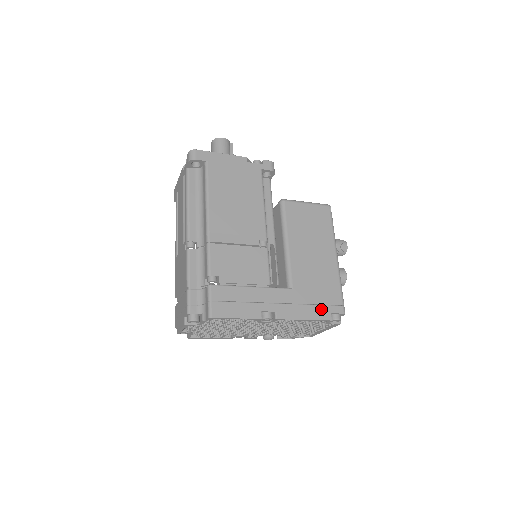
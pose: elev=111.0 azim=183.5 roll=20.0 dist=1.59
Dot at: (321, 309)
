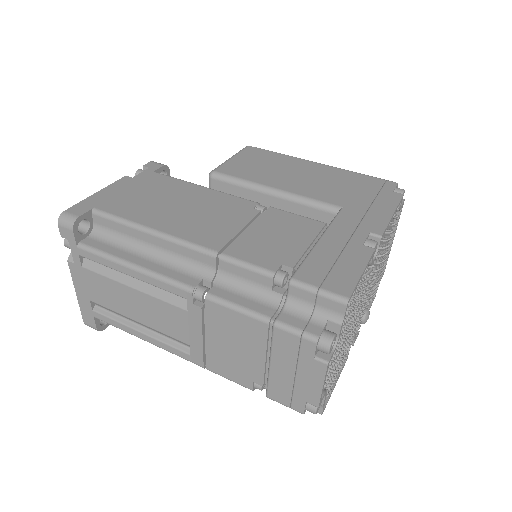
Dot at: (384, 196)
